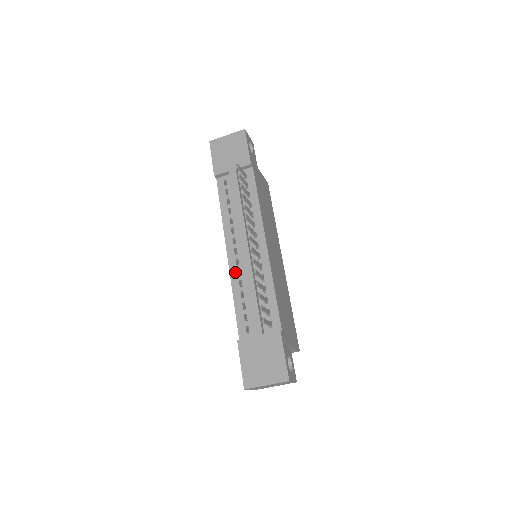
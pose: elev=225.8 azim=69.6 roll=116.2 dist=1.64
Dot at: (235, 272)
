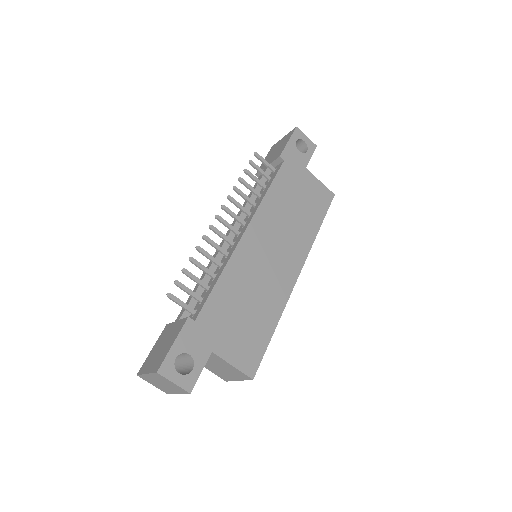
Dot at: occluded
